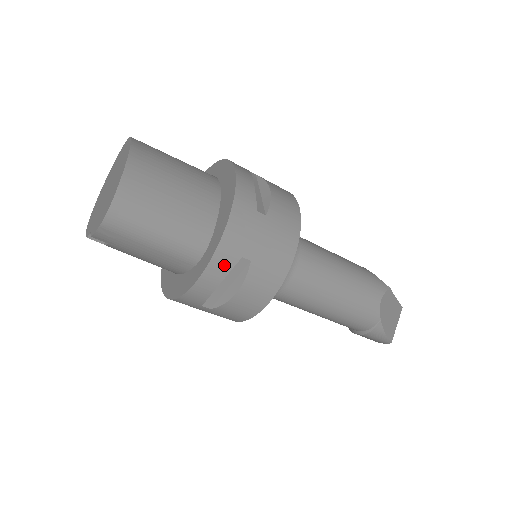
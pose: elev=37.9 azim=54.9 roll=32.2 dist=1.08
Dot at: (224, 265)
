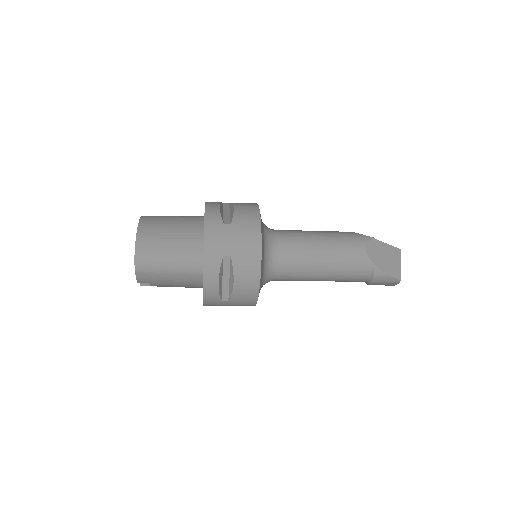
Dot at: (214, 266)
